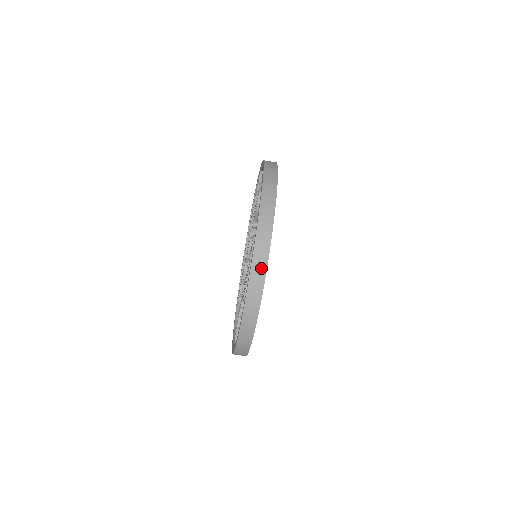
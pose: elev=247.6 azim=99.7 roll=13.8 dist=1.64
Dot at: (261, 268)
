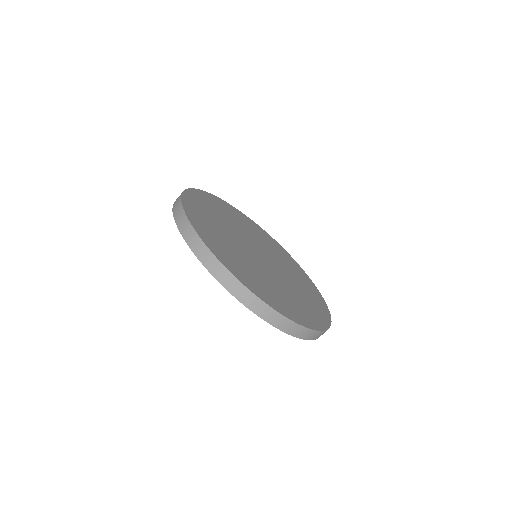
Dot at: (248, 296)
